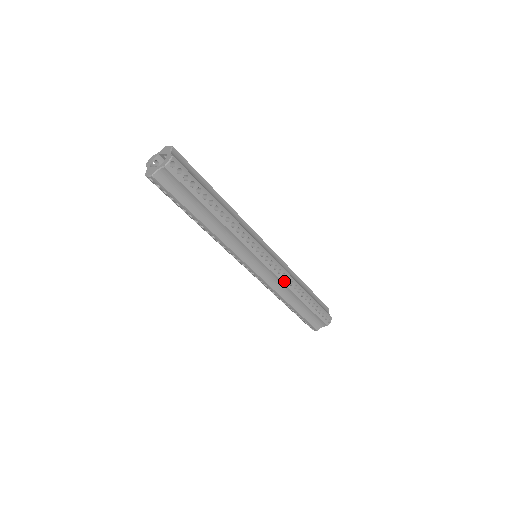
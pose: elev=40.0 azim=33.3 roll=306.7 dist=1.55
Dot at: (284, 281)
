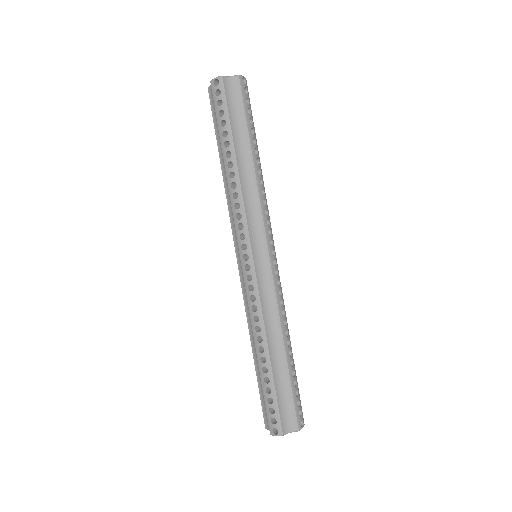
Dot at: (278, 300)
